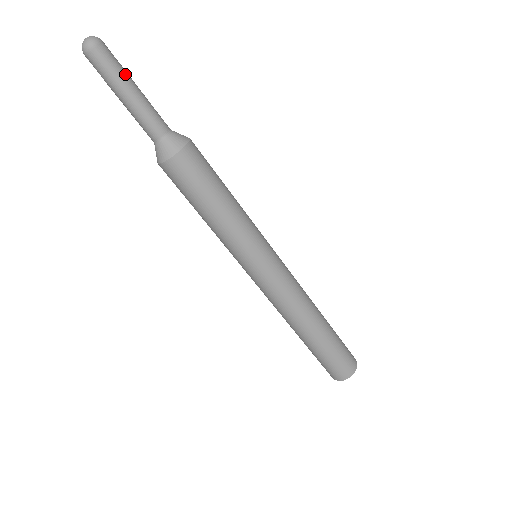
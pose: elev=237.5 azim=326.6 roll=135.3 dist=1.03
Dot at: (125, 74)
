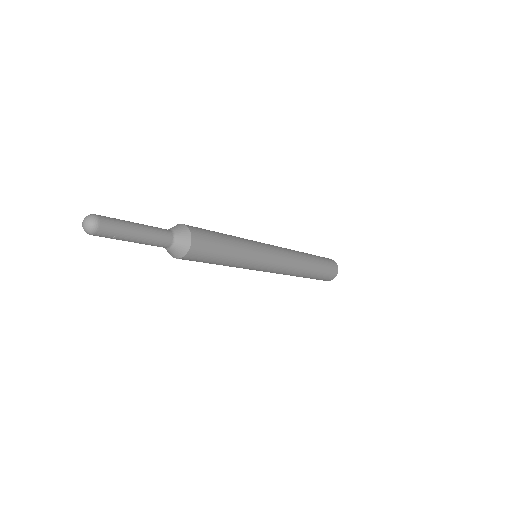
Dot at: (127, 226)
